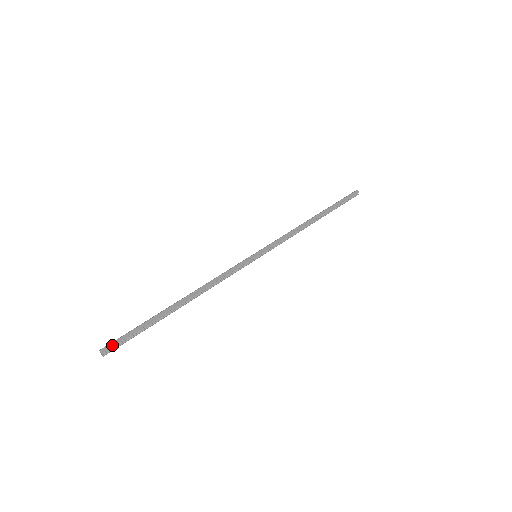
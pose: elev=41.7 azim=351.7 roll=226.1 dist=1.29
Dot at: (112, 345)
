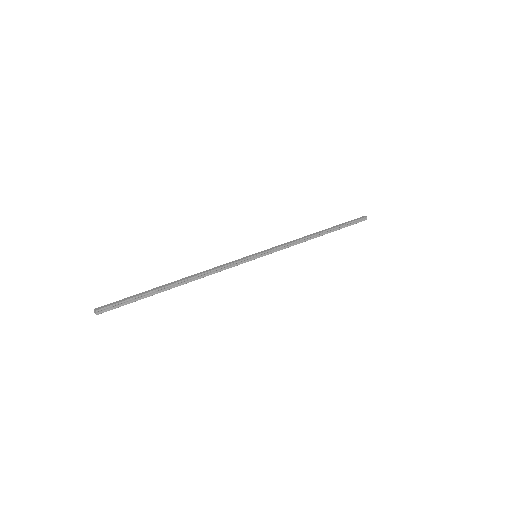
Dot at: (106, 306)
